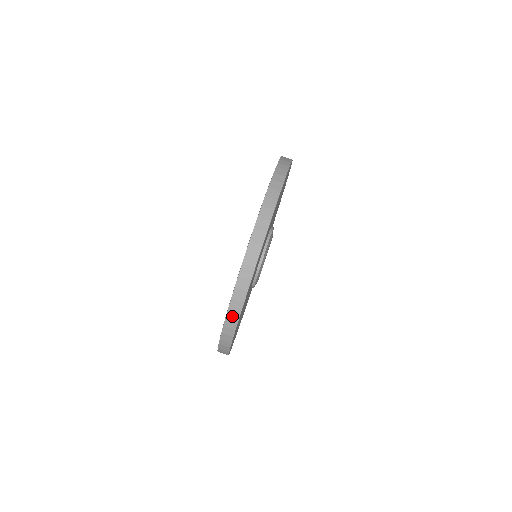
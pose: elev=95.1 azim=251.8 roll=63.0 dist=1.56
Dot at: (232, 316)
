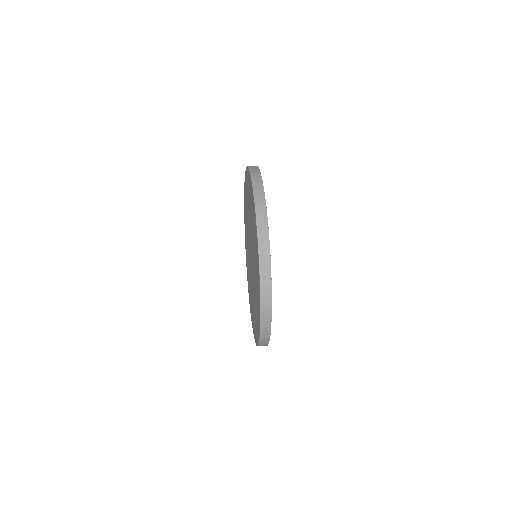
Dot at: (257, 186)
